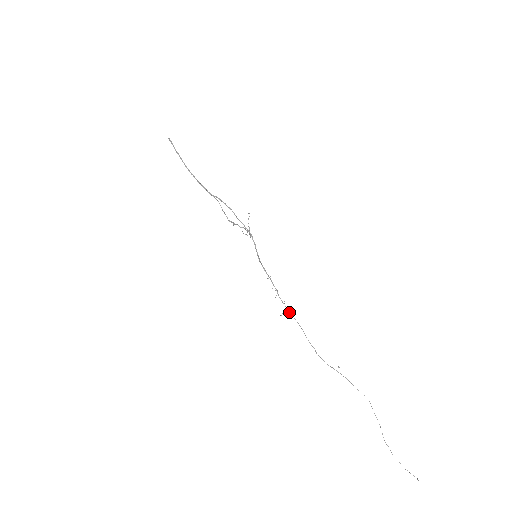
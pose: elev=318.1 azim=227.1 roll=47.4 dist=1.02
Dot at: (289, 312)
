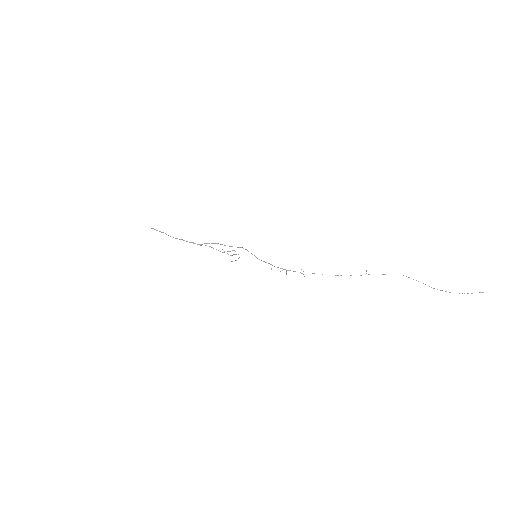
Dot at: occluded
